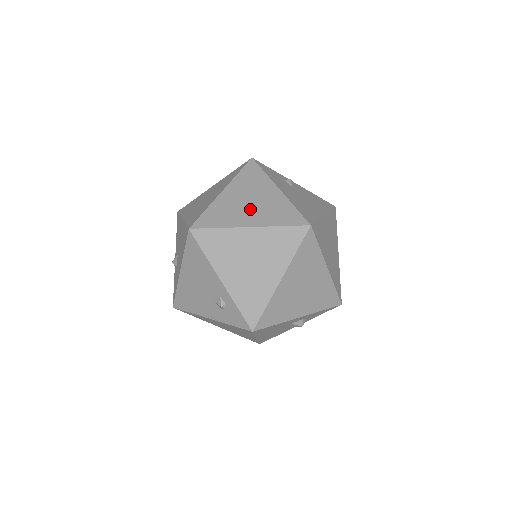
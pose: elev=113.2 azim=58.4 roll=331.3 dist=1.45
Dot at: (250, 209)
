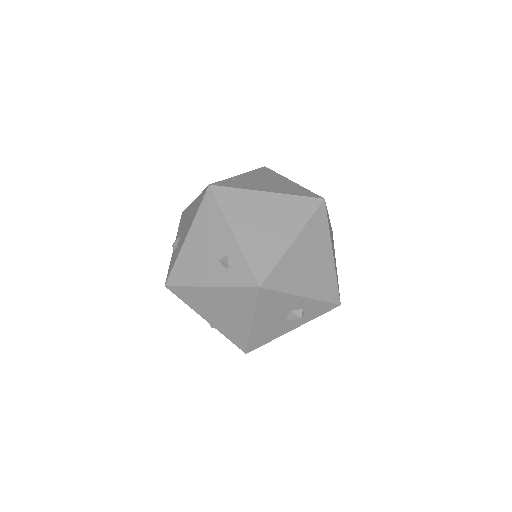
Dot at: (267, 185)
